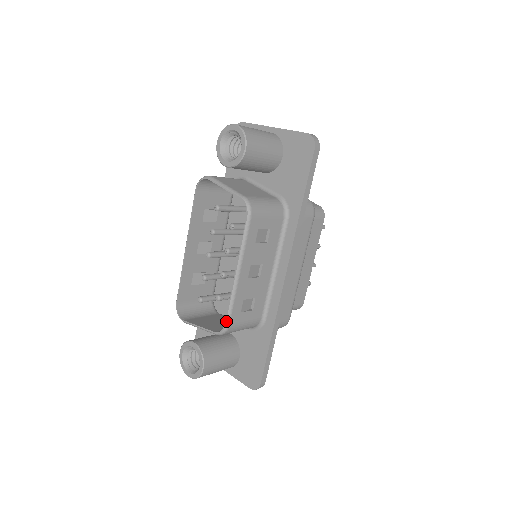
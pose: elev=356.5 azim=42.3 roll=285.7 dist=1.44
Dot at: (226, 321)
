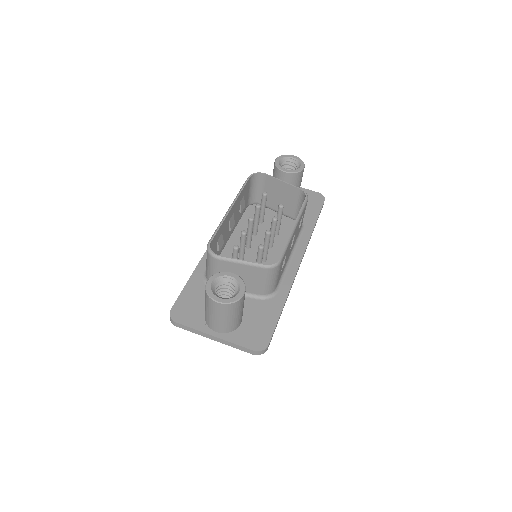
Dot at: (281, 256)
